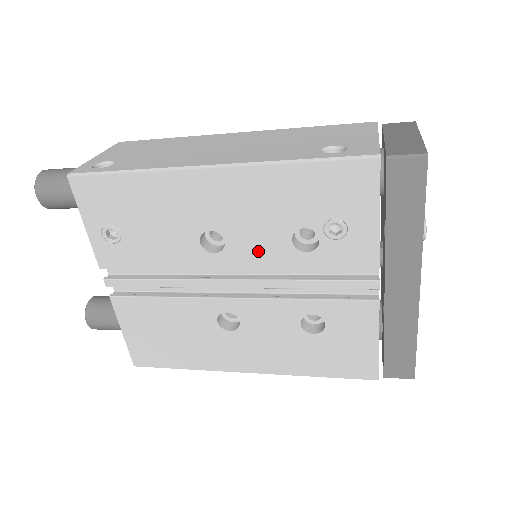
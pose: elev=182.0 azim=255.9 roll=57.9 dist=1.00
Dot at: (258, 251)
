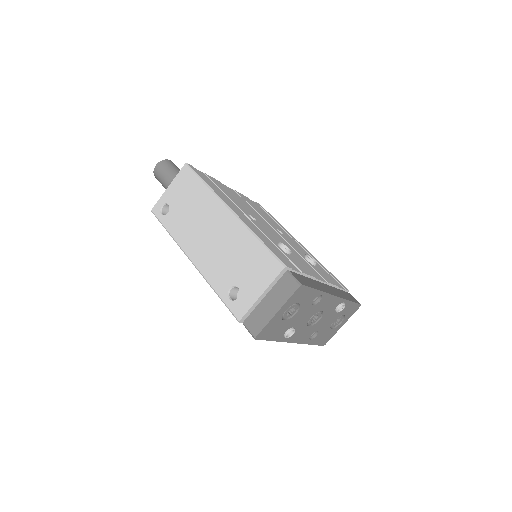
Dot at: occluded
